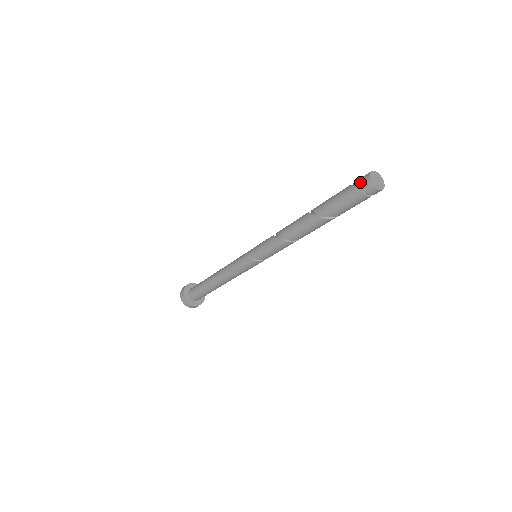
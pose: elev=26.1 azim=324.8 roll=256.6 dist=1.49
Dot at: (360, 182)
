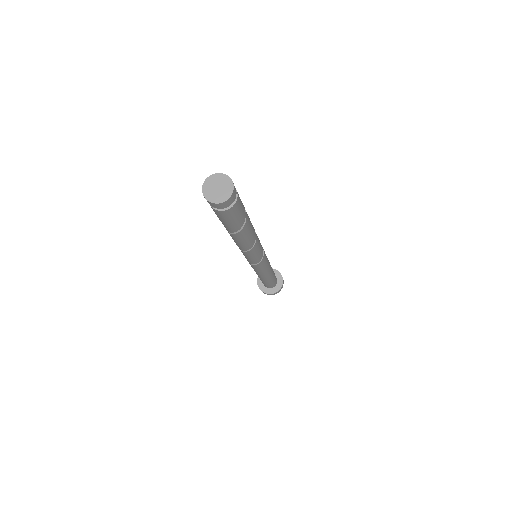
Dot at: occluded
